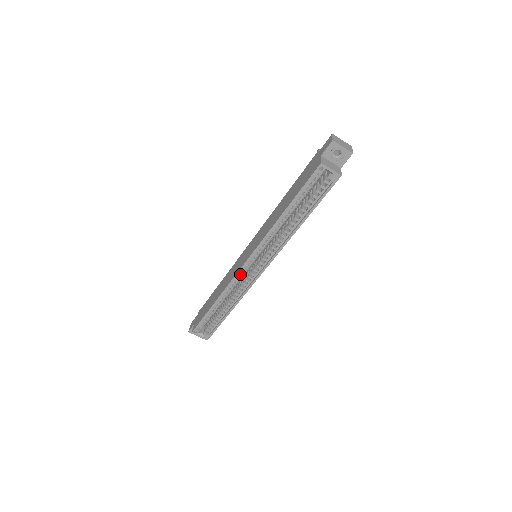
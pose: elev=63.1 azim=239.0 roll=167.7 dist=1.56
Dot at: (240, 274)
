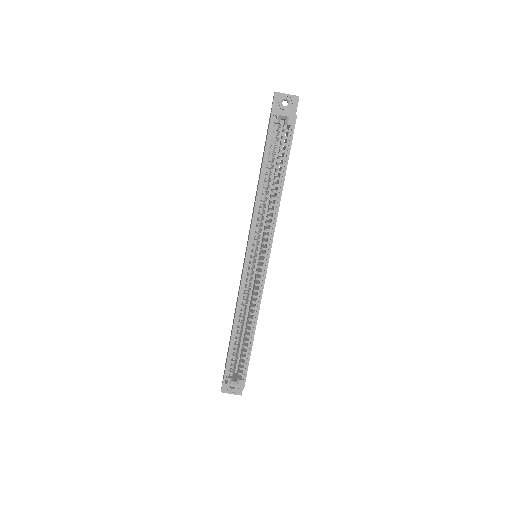
Dot at: (246, 281)
